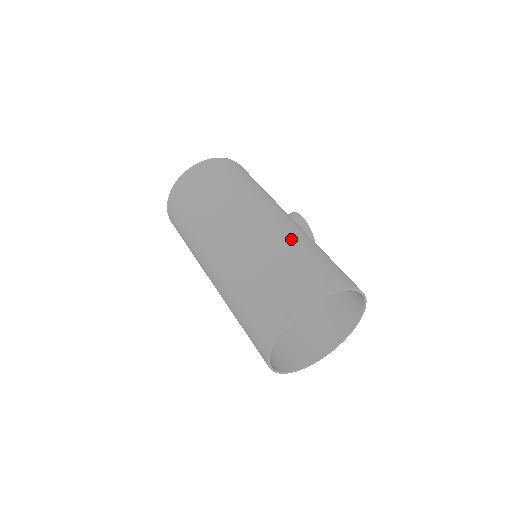
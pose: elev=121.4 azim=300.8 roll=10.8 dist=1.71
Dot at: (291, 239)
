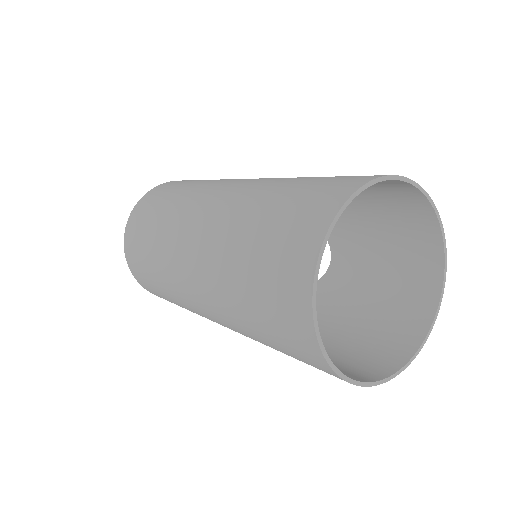
Dot at: occluded
